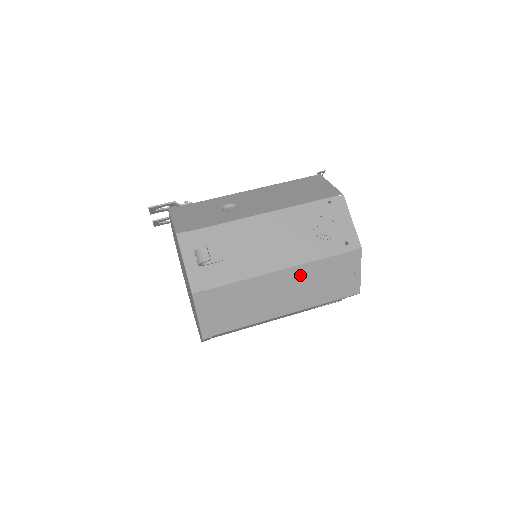
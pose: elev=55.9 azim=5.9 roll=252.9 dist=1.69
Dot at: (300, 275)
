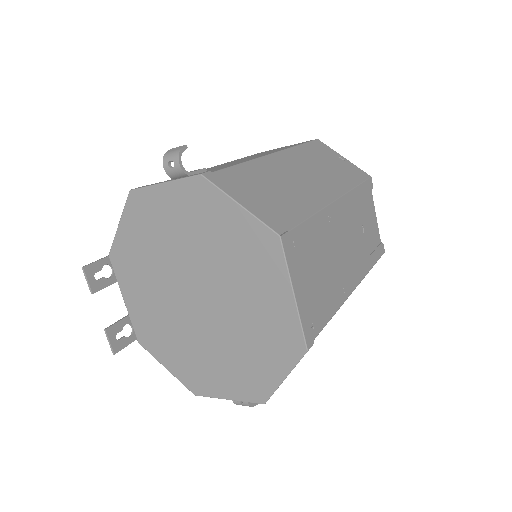
Dot at: (297, 159)
